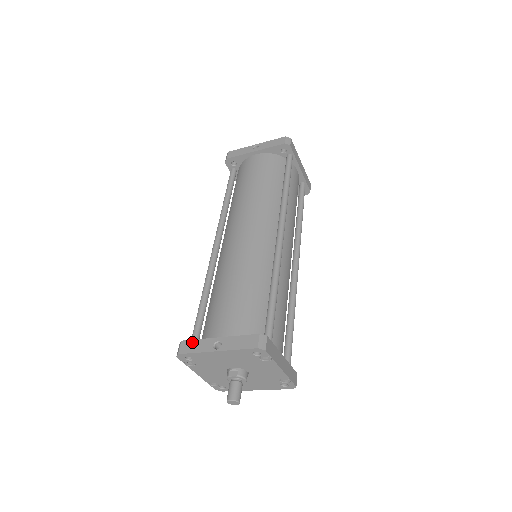
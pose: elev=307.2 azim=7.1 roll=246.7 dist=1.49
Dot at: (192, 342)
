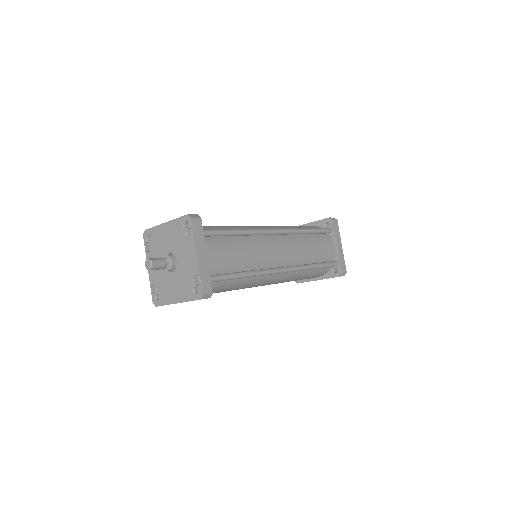
Dot at: occluded
